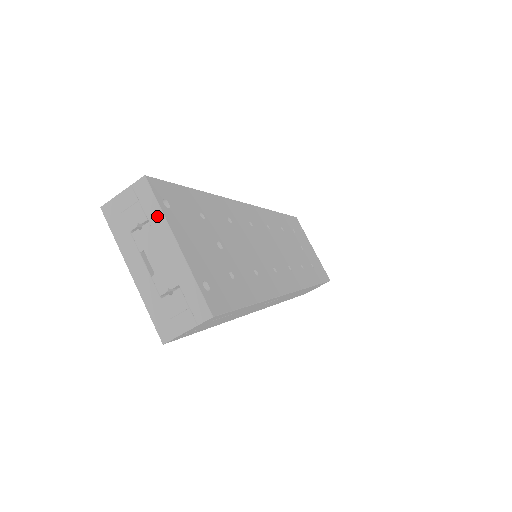
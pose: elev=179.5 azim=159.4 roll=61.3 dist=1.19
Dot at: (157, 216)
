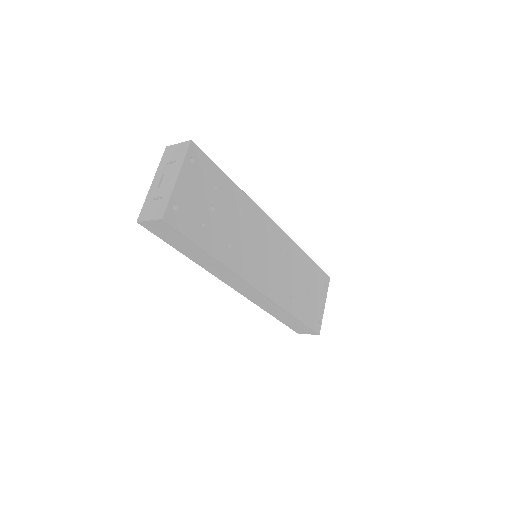
Dot at: (181, 161)
